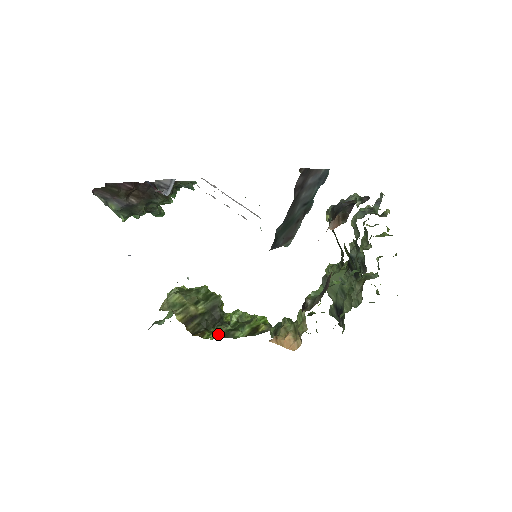
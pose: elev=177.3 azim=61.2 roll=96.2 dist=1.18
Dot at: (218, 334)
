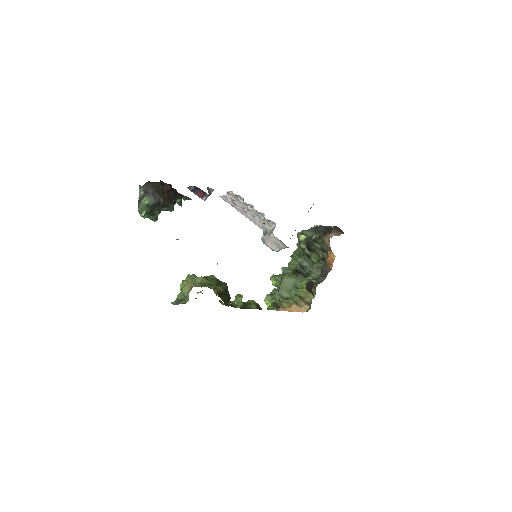
Dot at: (240, 306)
